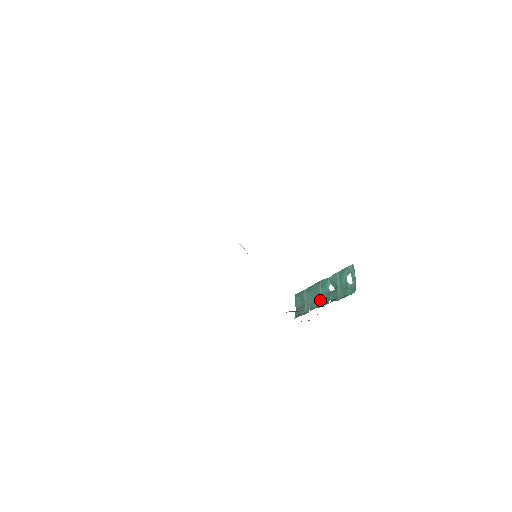
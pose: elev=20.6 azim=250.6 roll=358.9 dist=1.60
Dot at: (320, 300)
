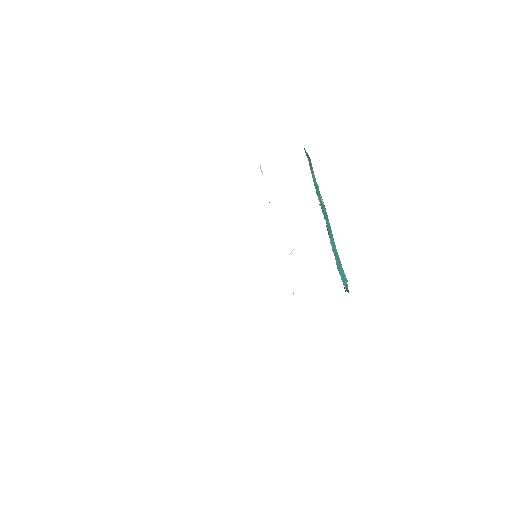
Dot at: occluded
